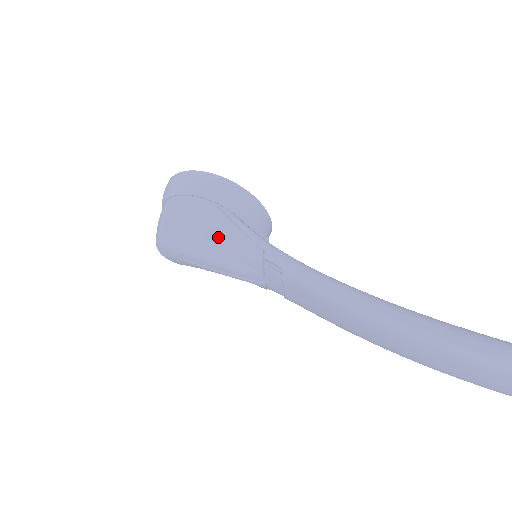
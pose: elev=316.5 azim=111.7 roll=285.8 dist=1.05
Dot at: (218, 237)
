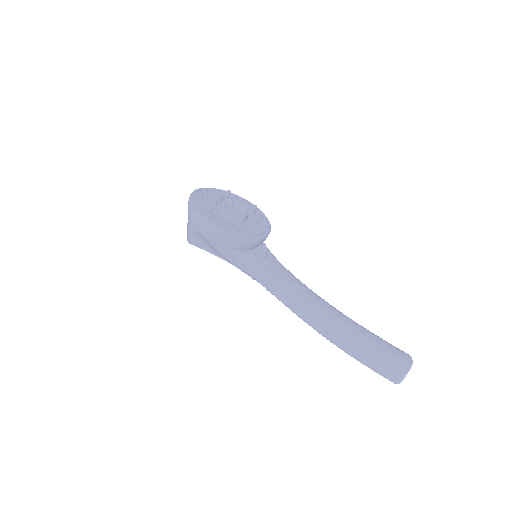
Dot at: occluded
